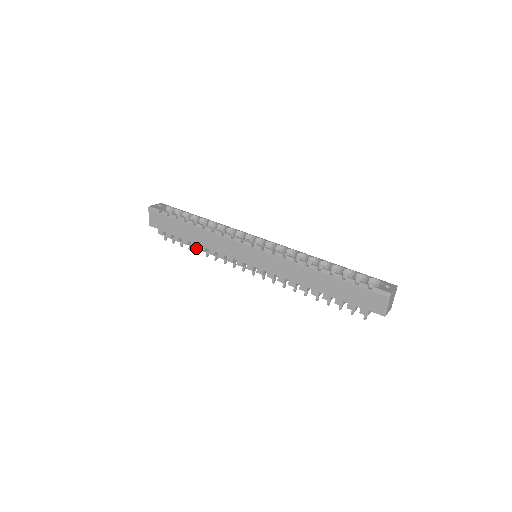
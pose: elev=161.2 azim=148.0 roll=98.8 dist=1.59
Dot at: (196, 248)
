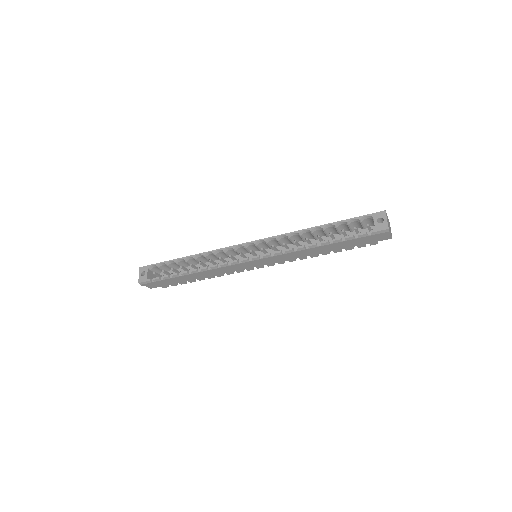
Dot at: occluded
